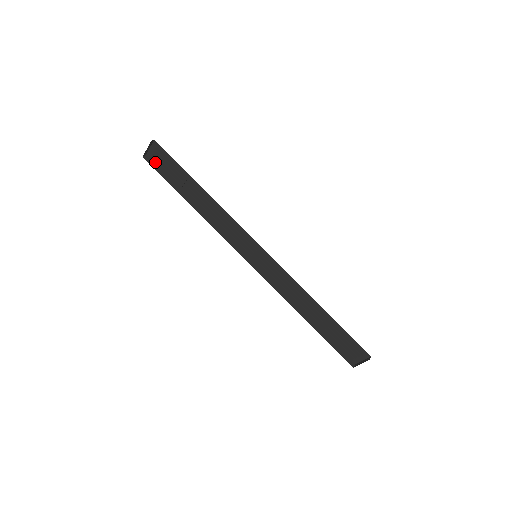
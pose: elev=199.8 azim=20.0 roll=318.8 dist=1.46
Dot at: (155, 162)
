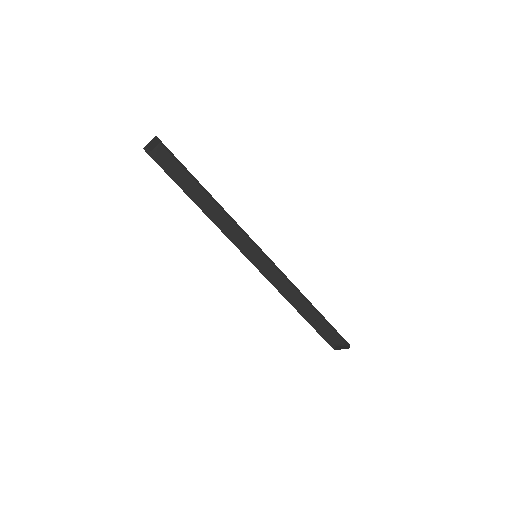
Dot at: (156, 156)
